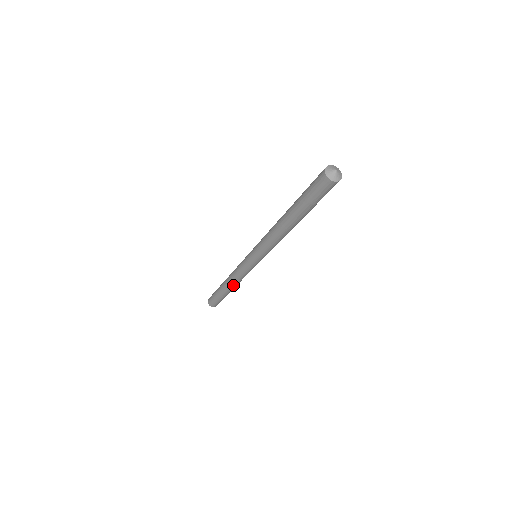
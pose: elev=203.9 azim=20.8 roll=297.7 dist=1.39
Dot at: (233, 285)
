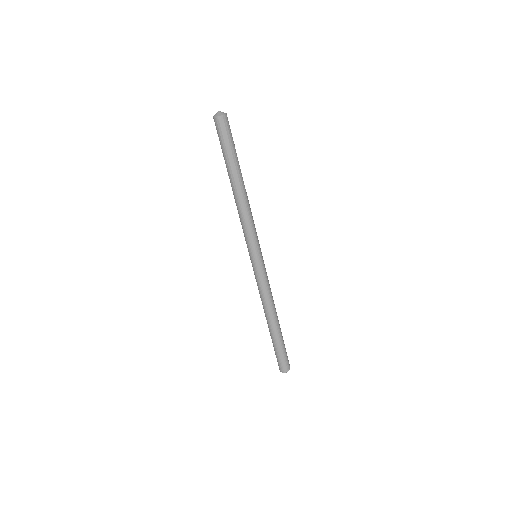
Dot at: (268, 313)
